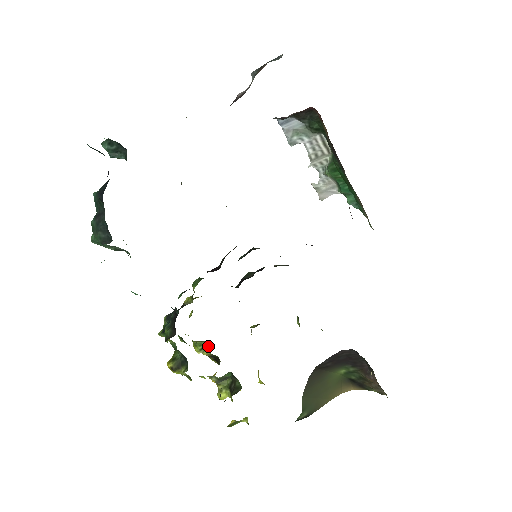
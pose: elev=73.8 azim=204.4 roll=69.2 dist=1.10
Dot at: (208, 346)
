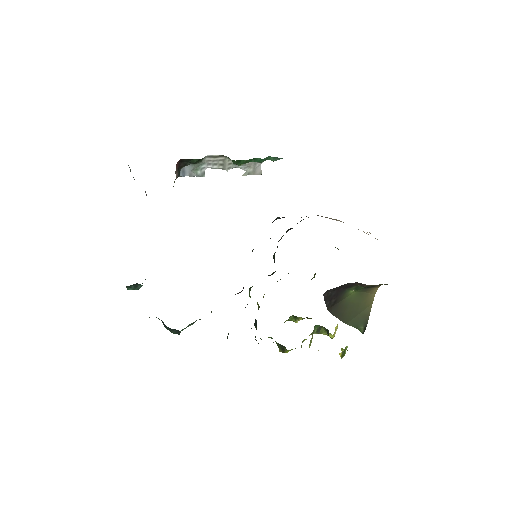
Dot at: (296, 317)
